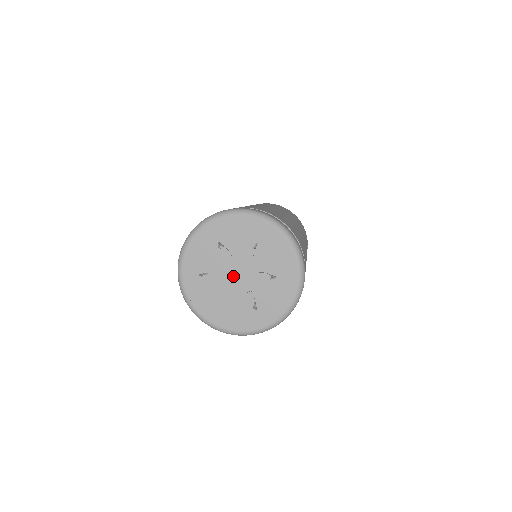
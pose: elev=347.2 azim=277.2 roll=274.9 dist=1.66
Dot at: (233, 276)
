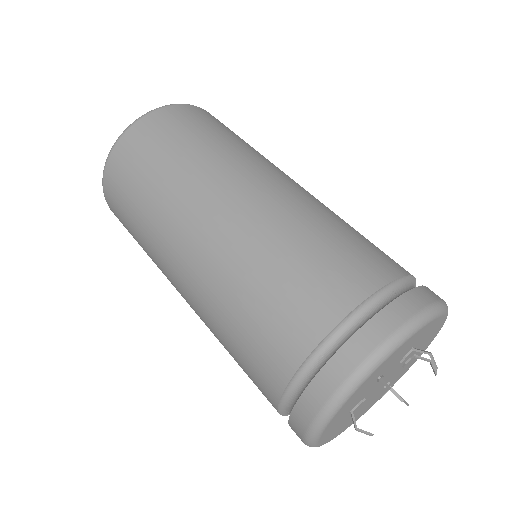
Dot at: (377, 388)
